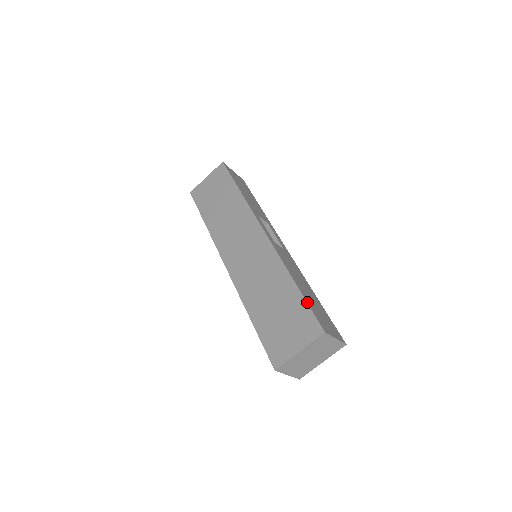
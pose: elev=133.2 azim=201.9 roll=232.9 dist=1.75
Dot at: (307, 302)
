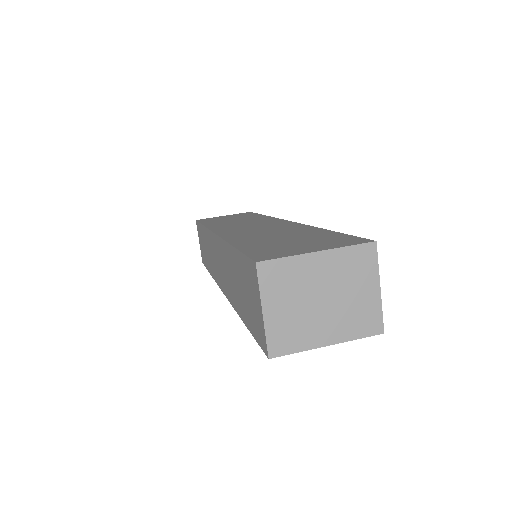
Dot at: occluded
